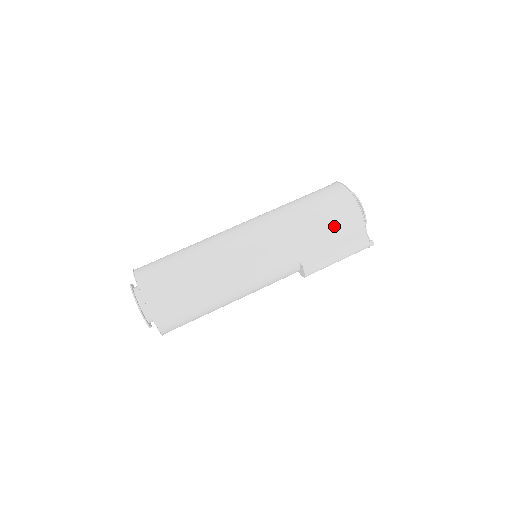
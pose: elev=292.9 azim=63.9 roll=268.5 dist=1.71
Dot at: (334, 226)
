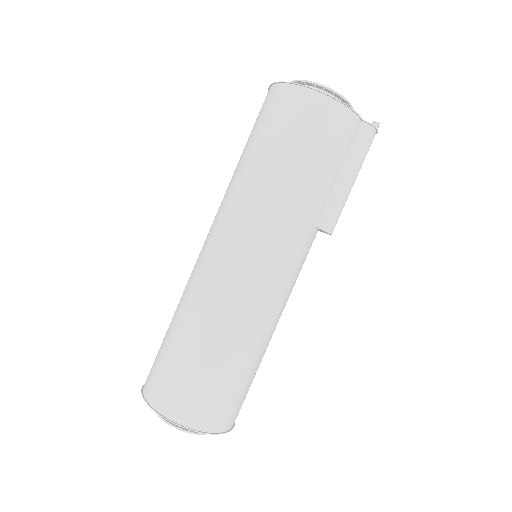
Dot at: (322, 152)
